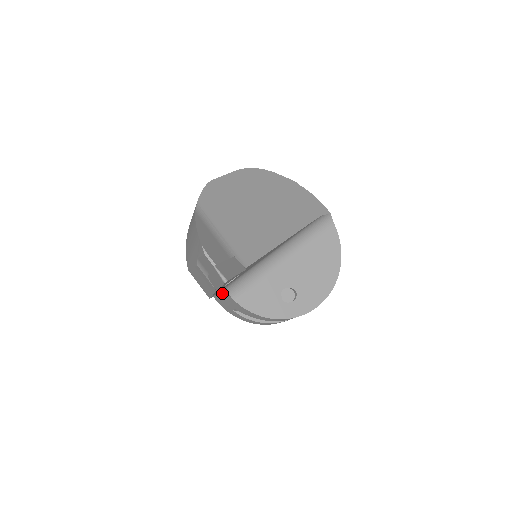
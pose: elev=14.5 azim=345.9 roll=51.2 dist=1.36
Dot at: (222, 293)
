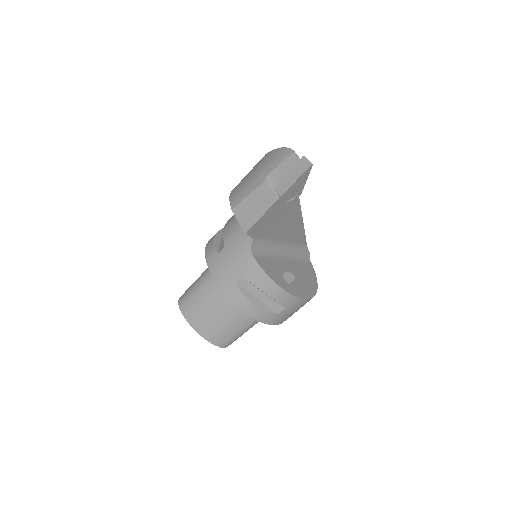
Dot at: (238, 256)
